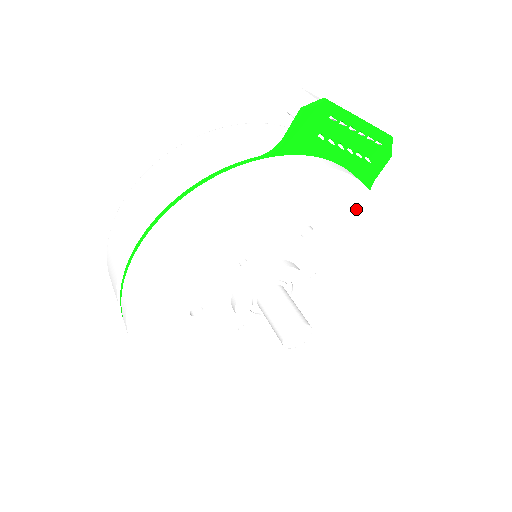
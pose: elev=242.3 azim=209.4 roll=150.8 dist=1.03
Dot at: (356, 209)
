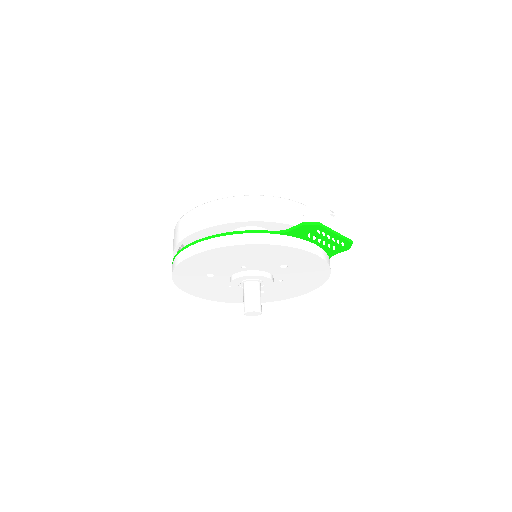
Dot at: (316, 266)
